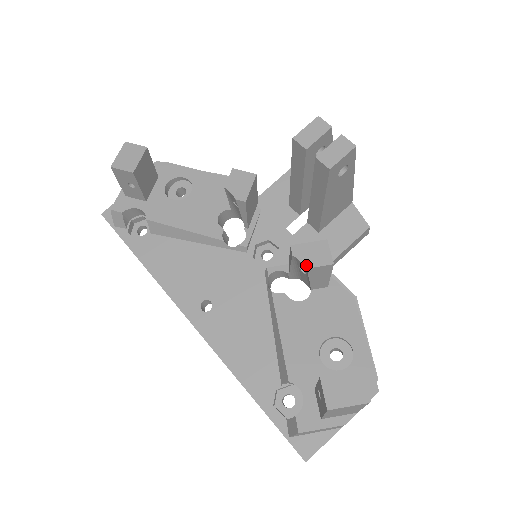
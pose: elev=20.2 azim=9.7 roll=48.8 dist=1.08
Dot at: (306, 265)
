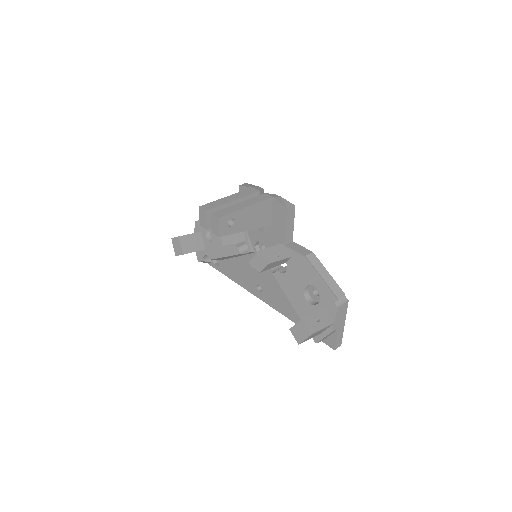
Dot at: (259, 271)
